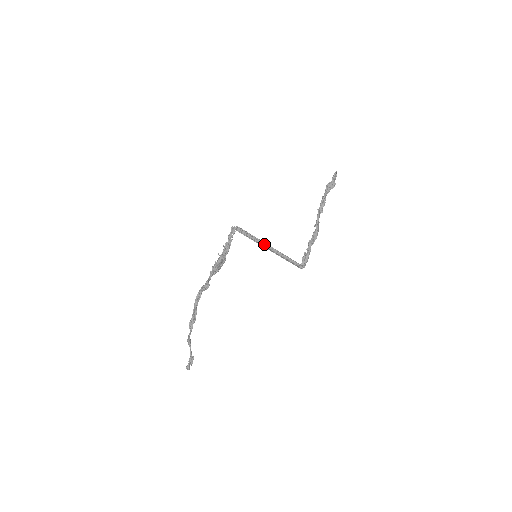
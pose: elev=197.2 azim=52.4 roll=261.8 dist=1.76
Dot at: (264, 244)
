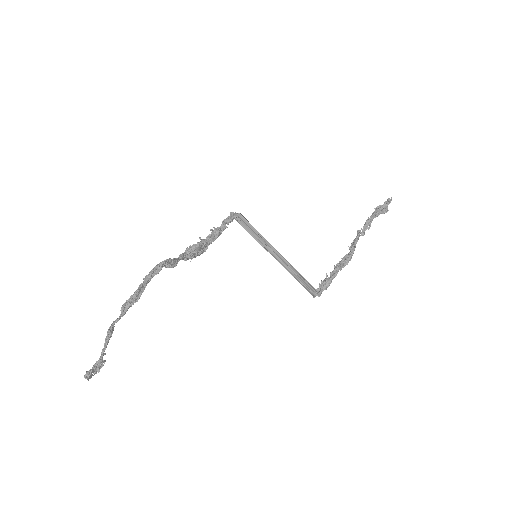
Dot at: (270, 248)
